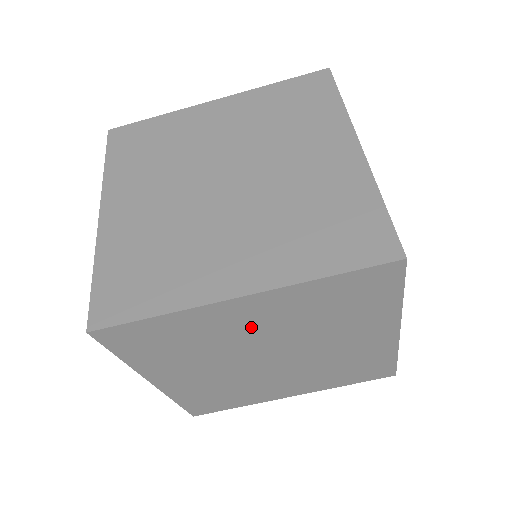
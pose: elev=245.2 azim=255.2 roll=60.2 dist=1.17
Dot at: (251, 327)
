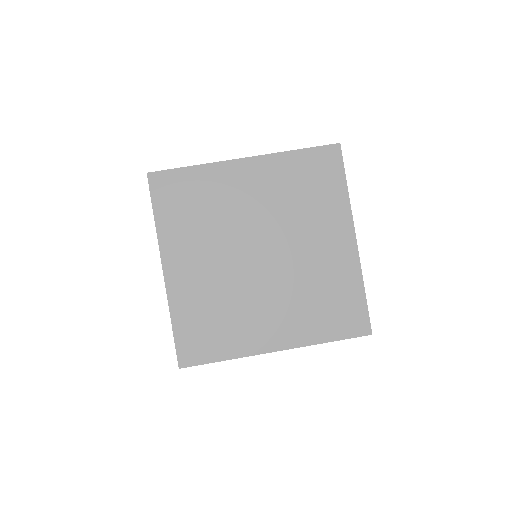
Dot at: (248, 198)
